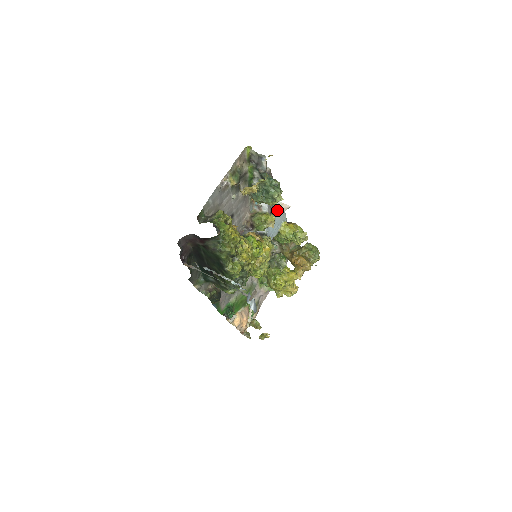
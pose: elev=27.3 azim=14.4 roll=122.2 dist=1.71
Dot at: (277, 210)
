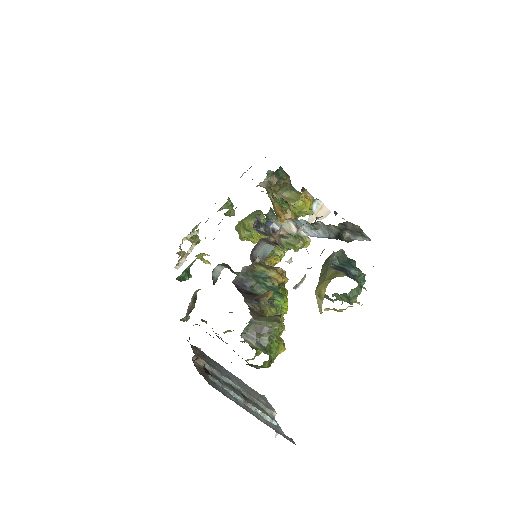
Dot at: (314, 218)
